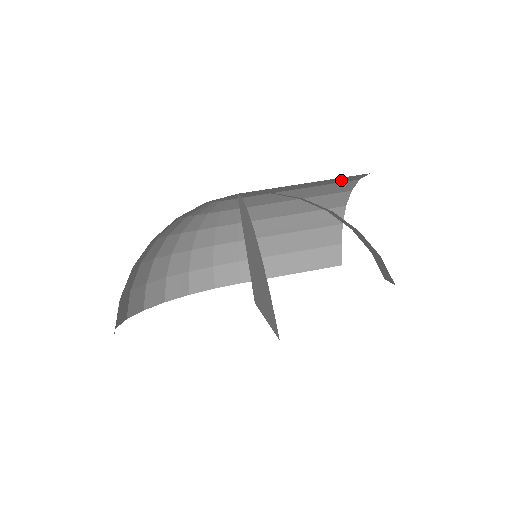
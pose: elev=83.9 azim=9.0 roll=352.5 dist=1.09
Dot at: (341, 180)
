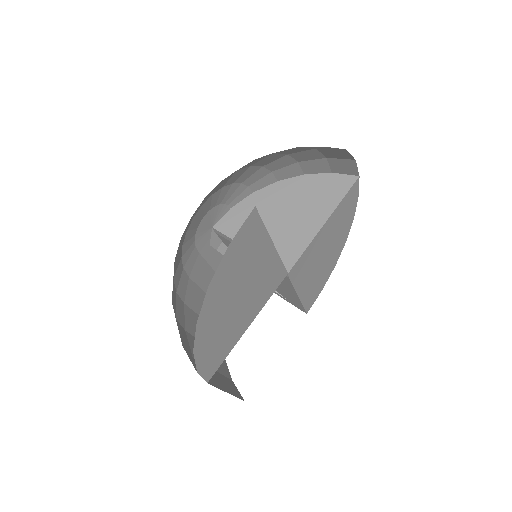
Dot at: occluded
